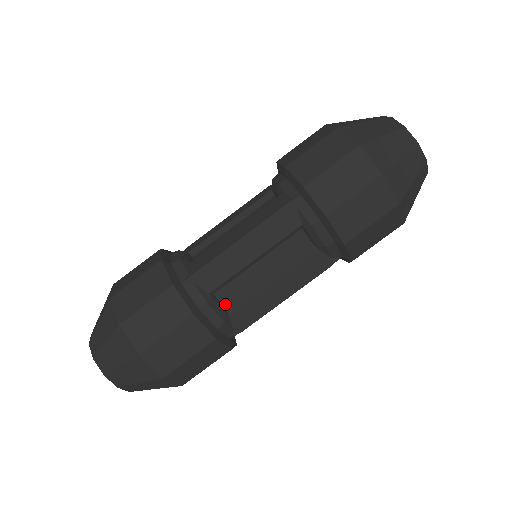
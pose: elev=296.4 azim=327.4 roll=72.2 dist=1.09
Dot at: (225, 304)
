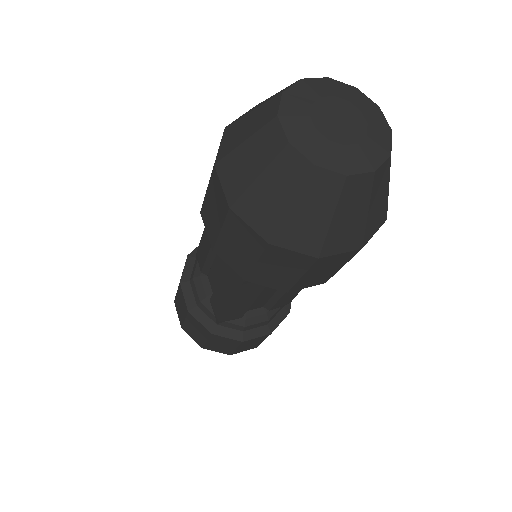
Dot at: (260, 307)
